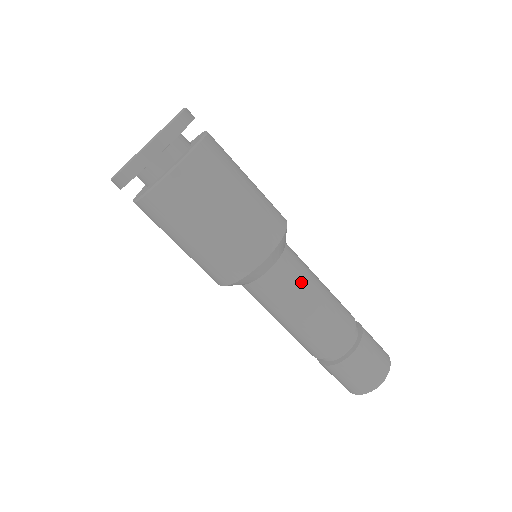
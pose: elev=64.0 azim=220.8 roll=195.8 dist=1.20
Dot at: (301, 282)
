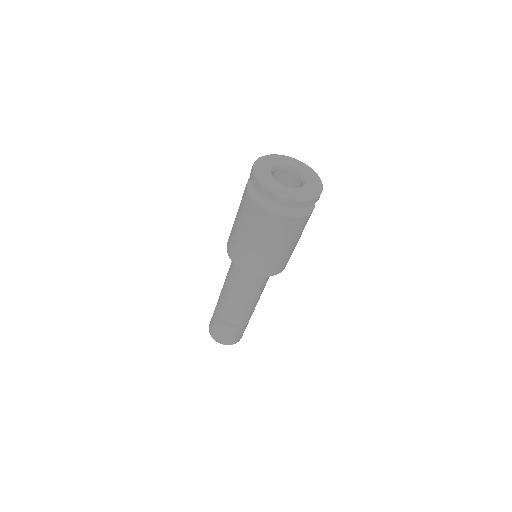
Dot at: (261, 288)
